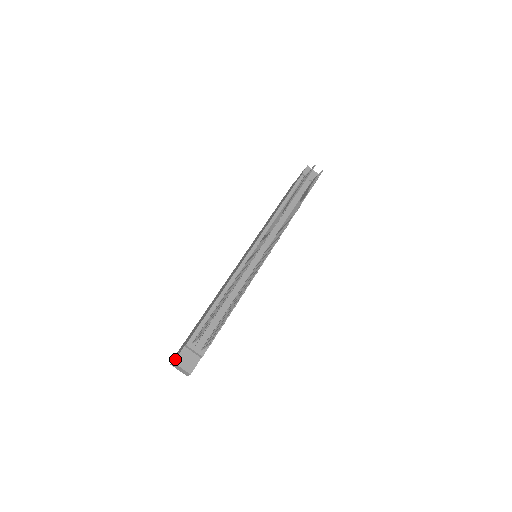
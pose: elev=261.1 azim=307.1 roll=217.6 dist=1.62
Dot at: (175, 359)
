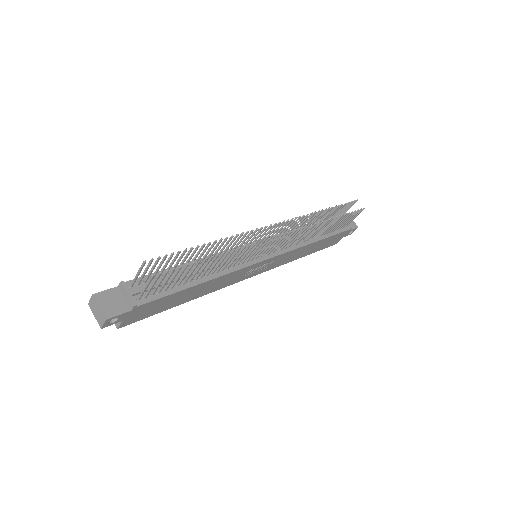
Dot at: occluded
